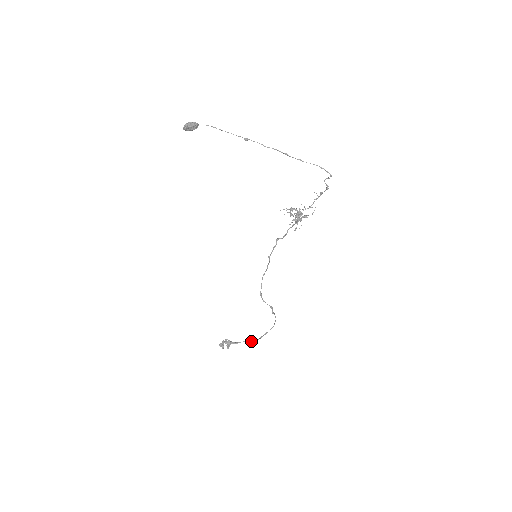
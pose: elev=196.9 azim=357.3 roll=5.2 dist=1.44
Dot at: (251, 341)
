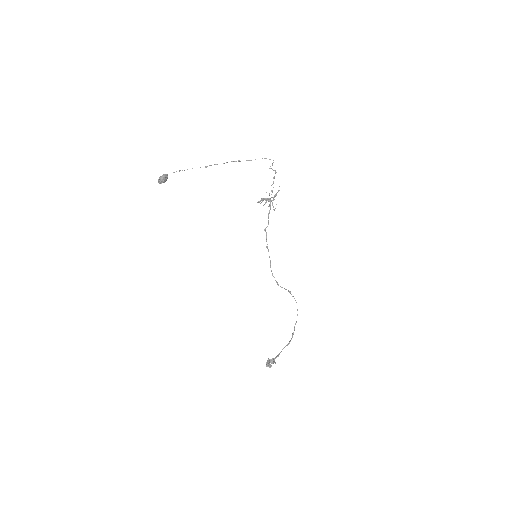
Dot at: (287, 344)
